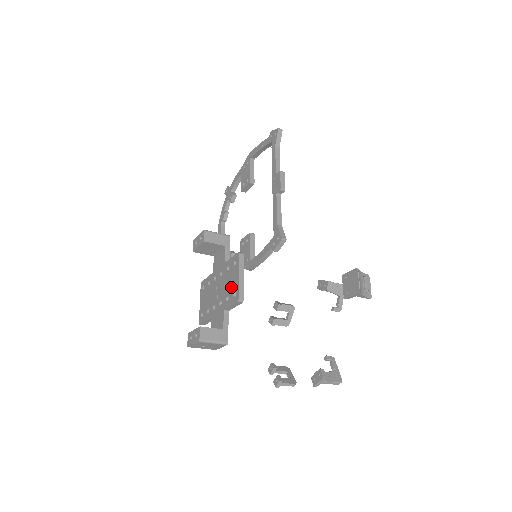
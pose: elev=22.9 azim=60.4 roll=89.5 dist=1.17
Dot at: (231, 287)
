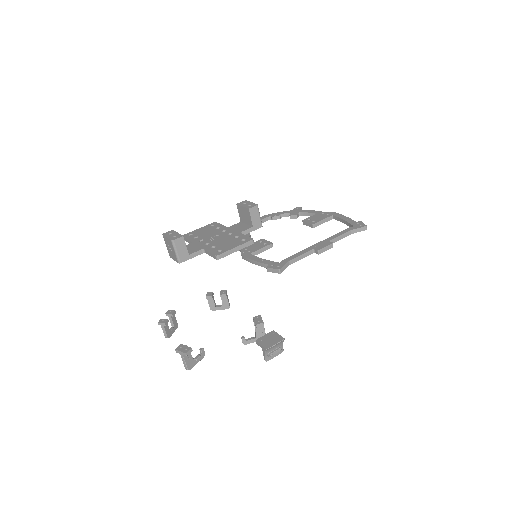
Dot at: (224, 245)
